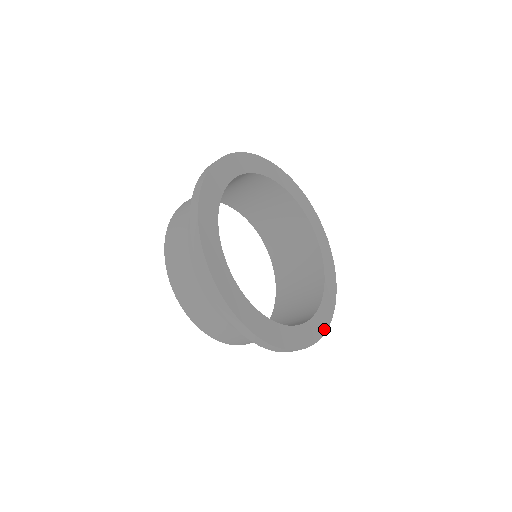
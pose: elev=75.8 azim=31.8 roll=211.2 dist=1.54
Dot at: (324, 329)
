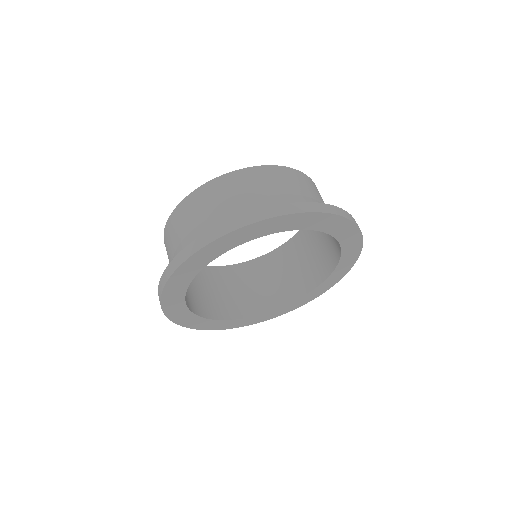
Dot at: (228, 328)
